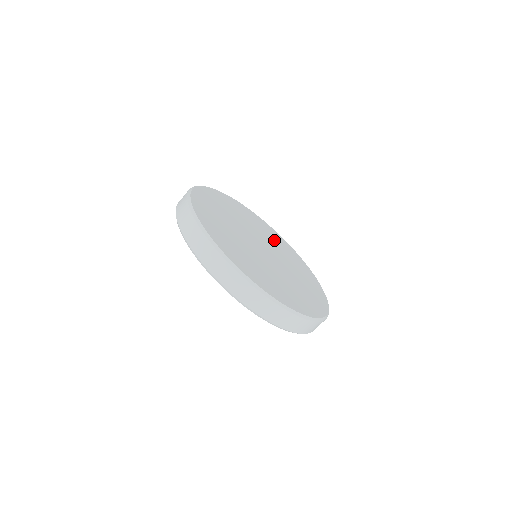
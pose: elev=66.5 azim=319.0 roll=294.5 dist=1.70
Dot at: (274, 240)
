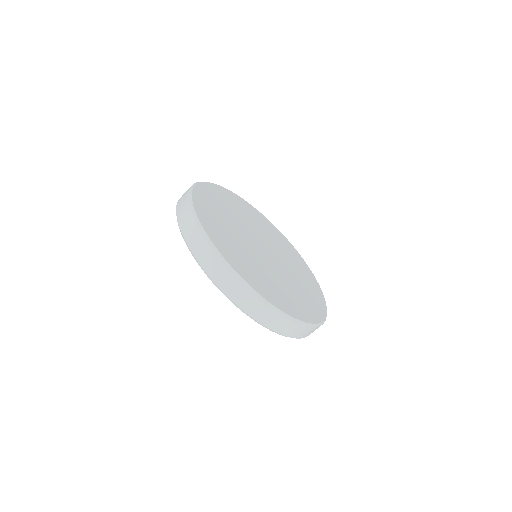
Dot at: (286, 251)
